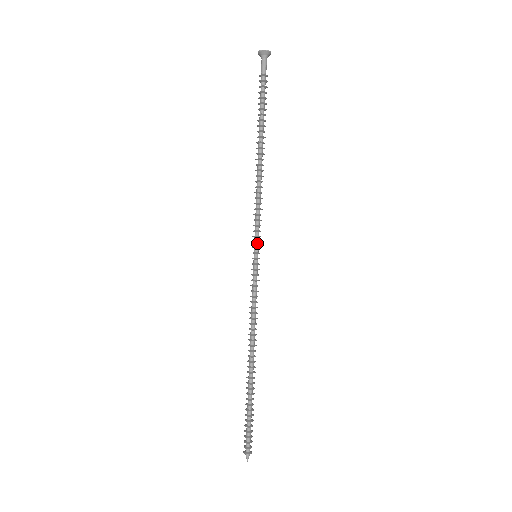
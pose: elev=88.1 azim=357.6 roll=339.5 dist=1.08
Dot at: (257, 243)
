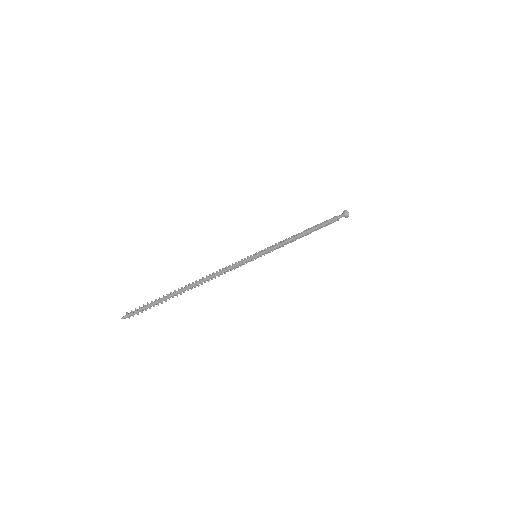
Dot at: (263, 252)
